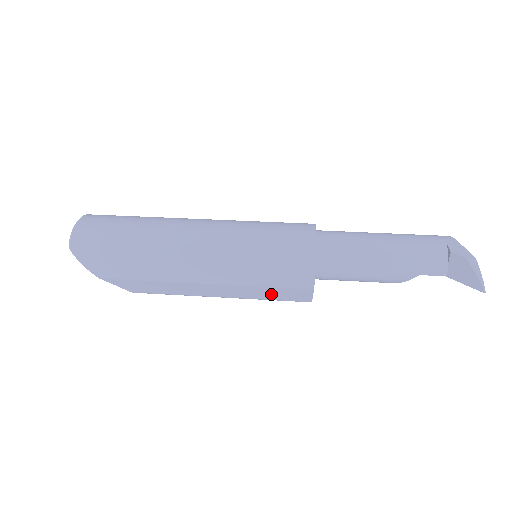
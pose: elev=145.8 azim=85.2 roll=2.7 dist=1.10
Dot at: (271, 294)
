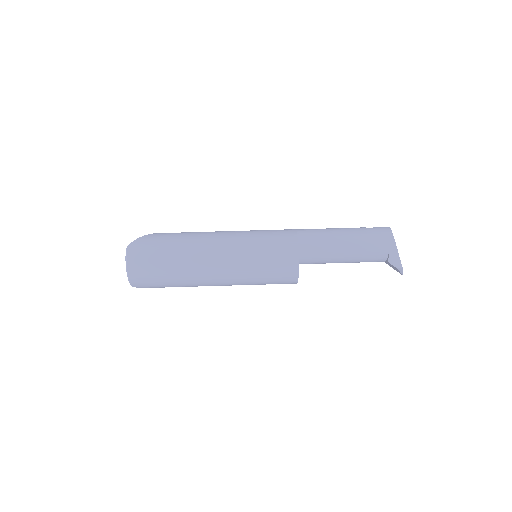
Dot at: occluded
